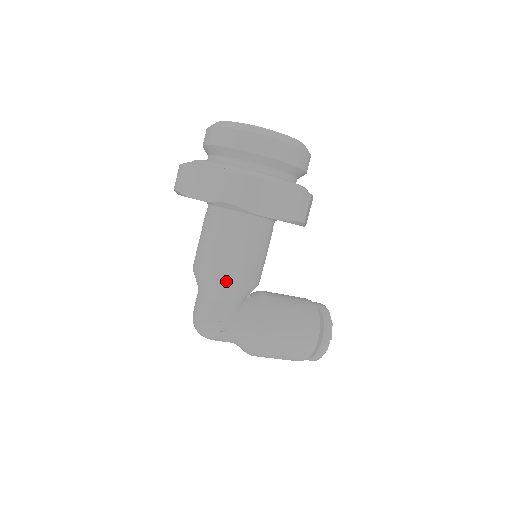
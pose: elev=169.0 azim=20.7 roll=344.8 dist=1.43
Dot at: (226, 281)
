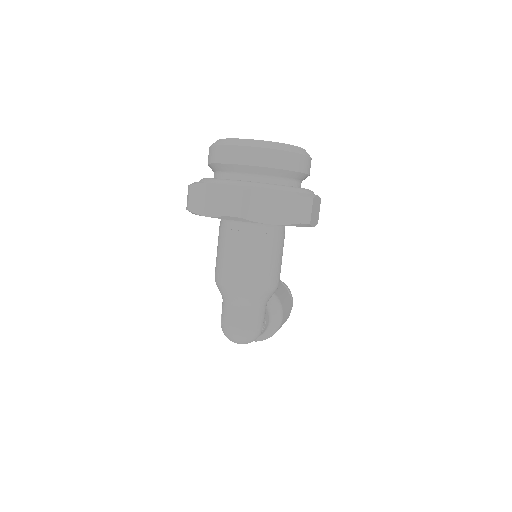
Dot at: (274, 288)
